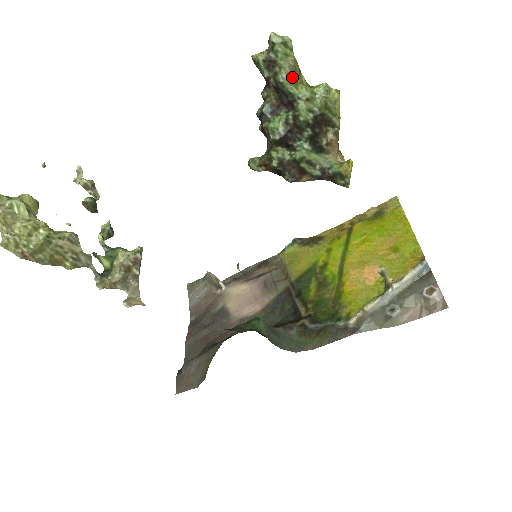
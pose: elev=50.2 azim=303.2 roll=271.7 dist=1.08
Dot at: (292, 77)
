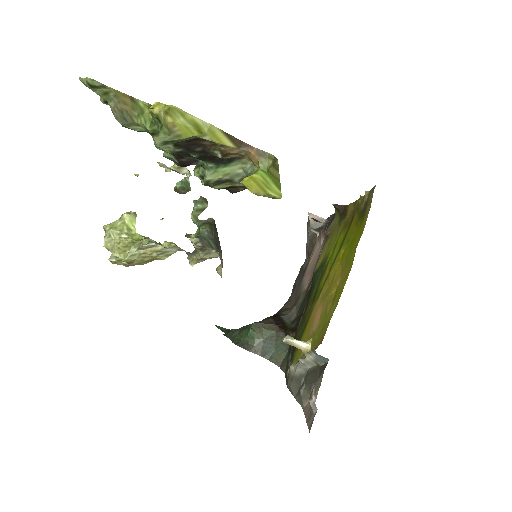
Dot at: (124, 118)
